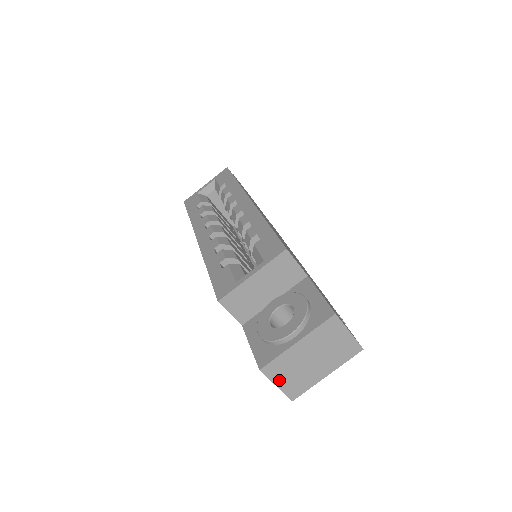
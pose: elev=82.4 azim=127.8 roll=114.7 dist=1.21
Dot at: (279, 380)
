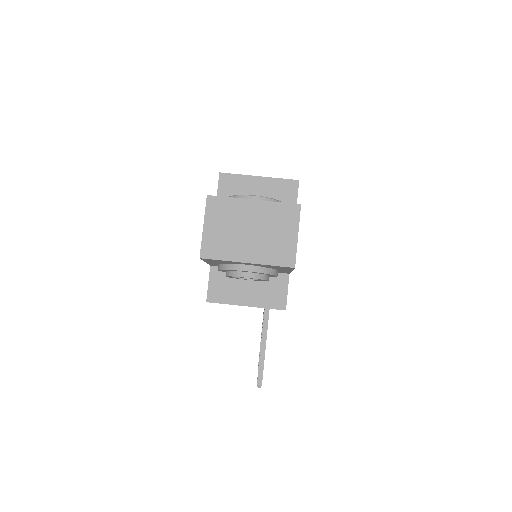
Dot at: (210, 222)
